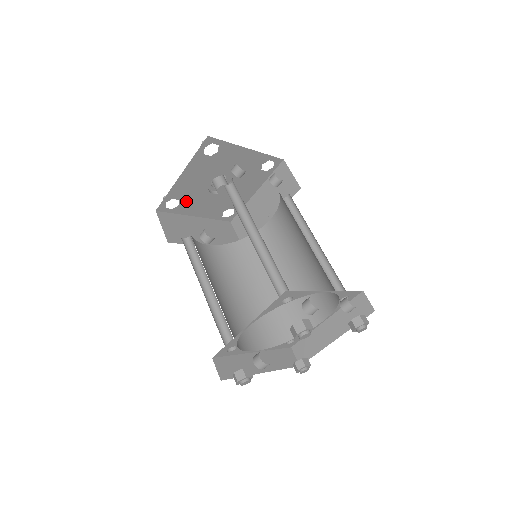
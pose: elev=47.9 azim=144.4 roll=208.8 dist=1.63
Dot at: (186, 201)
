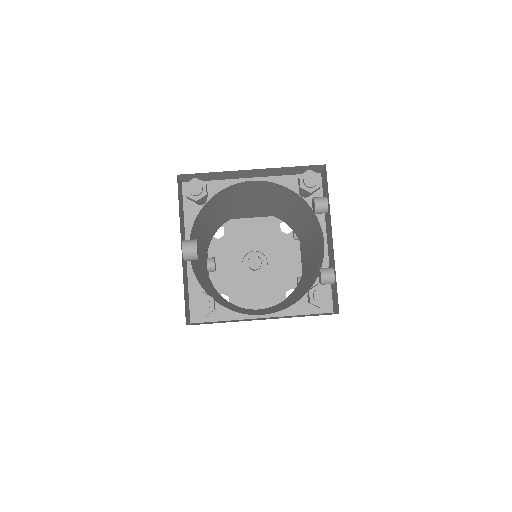
Dot at: (225, 243)
